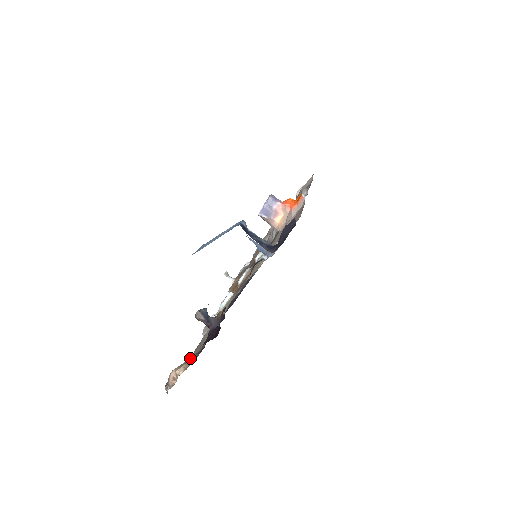
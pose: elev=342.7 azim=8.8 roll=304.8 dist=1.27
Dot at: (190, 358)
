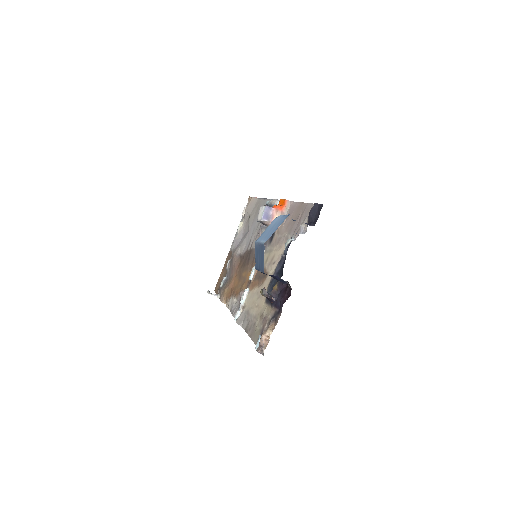
Dot at: (270, 323)
